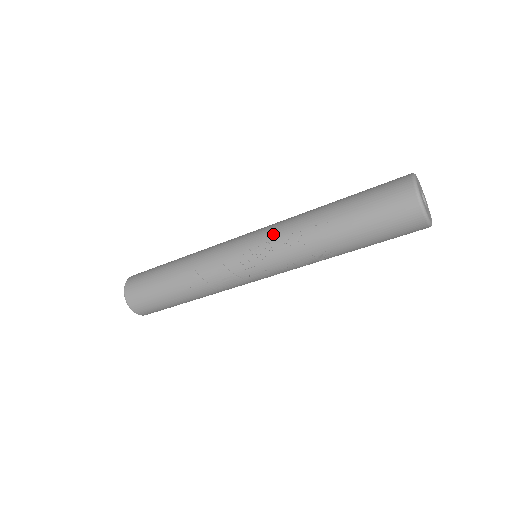
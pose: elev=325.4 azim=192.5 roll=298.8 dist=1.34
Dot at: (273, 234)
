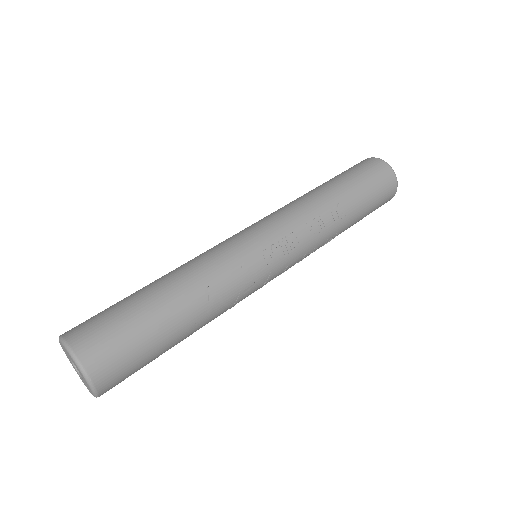
Dot at: (293, 223)
